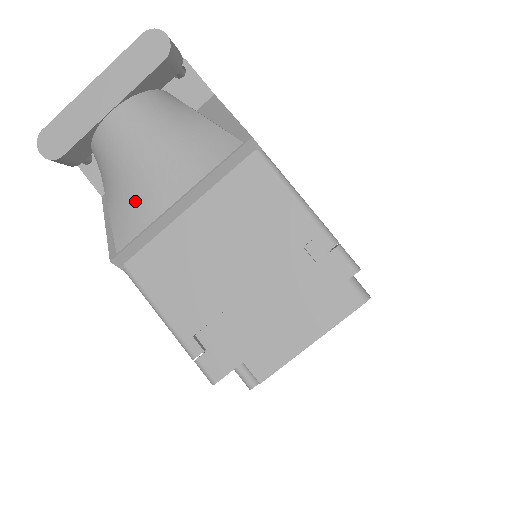
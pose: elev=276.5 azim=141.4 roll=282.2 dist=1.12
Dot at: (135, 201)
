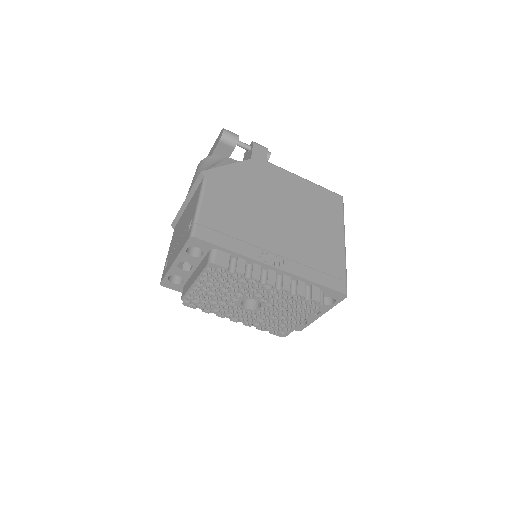
Dot at: occluded
